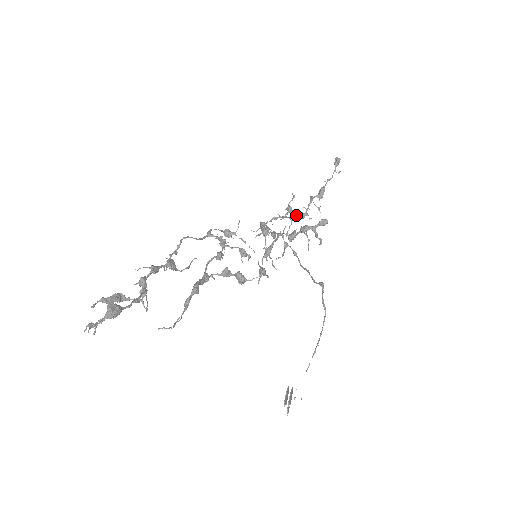
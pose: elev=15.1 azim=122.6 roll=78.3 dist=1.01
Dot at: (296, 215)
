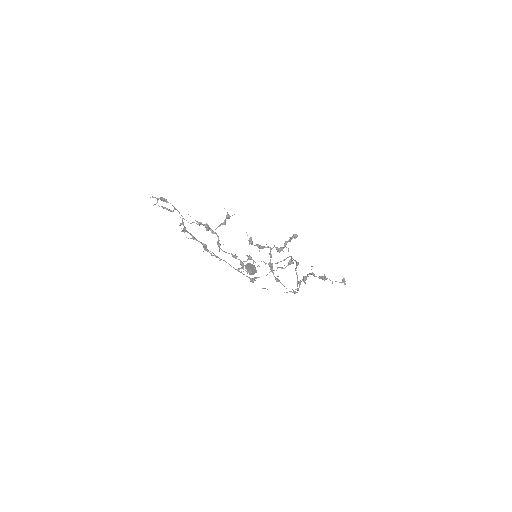
Dot at: (291, 260)
